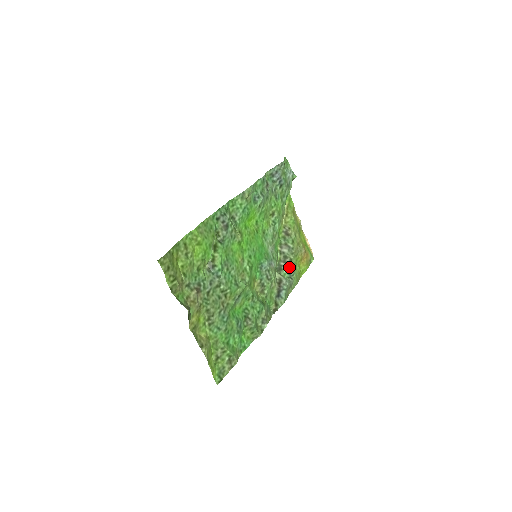
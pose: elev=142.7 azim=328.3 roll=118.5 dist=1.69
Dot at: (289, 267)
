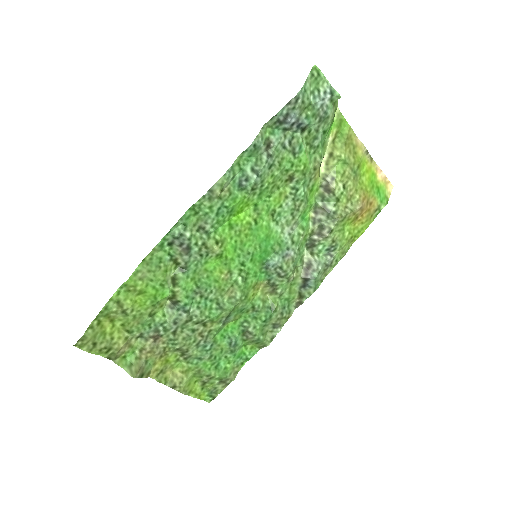
Dot at: (327, 241)
